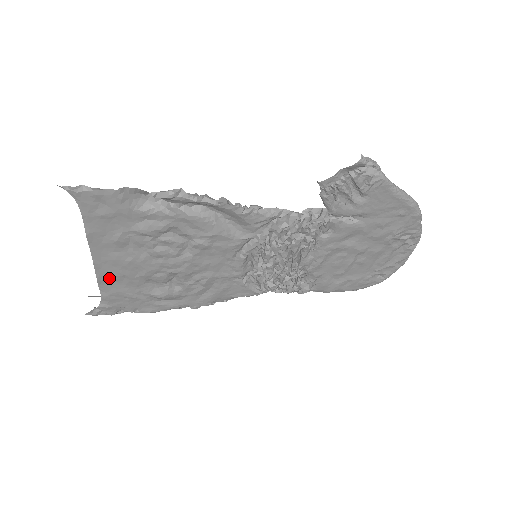
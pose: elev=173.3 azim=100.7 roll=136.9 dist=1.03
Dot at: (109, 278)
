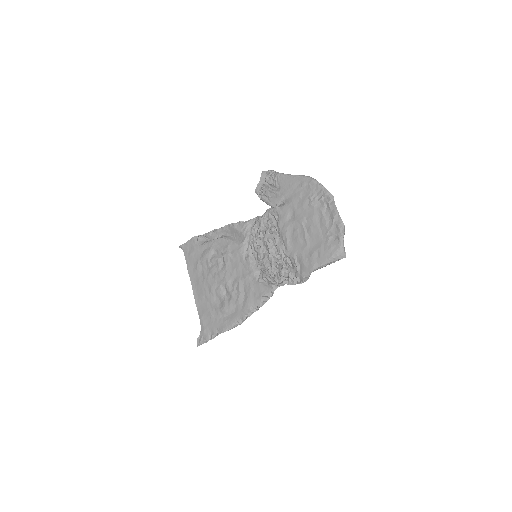
Dot at: (200, 301)
